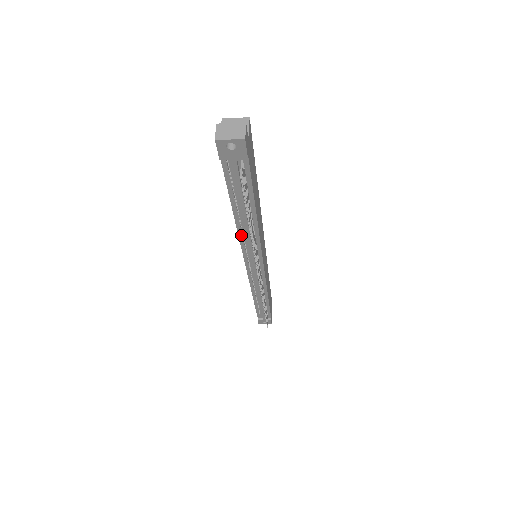
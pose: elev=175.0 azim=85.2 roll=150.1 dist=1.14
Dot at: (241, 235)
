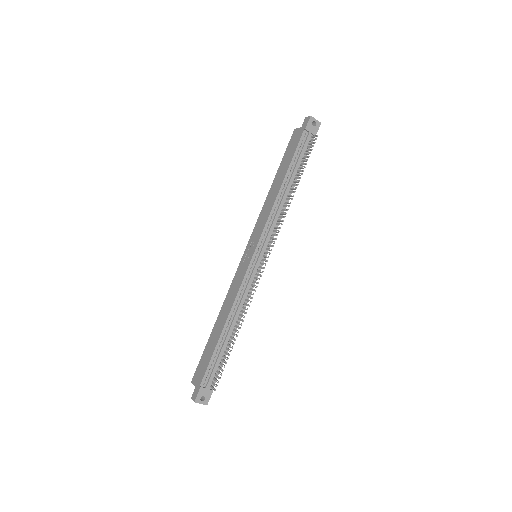
Dot at: (274, 207)
